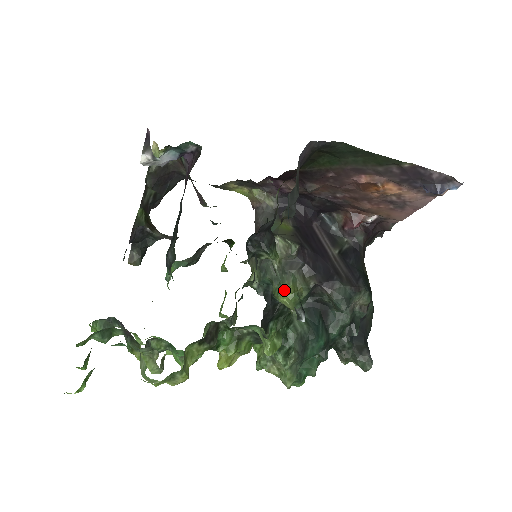
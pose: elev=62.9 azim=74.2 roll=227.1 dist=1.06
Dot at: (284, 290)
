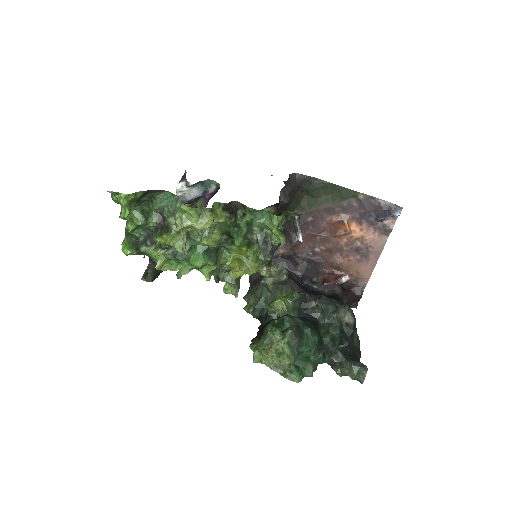
Dot at: occluded
